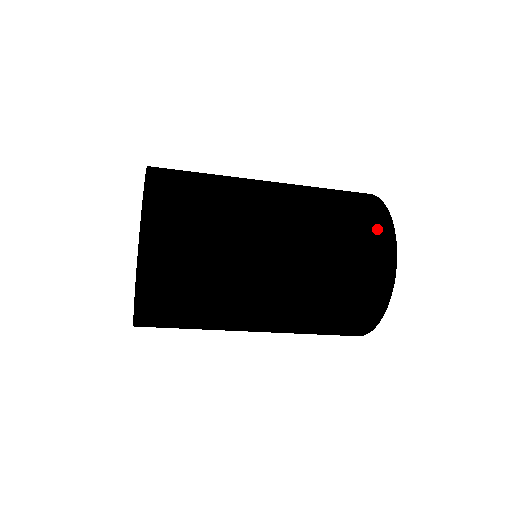
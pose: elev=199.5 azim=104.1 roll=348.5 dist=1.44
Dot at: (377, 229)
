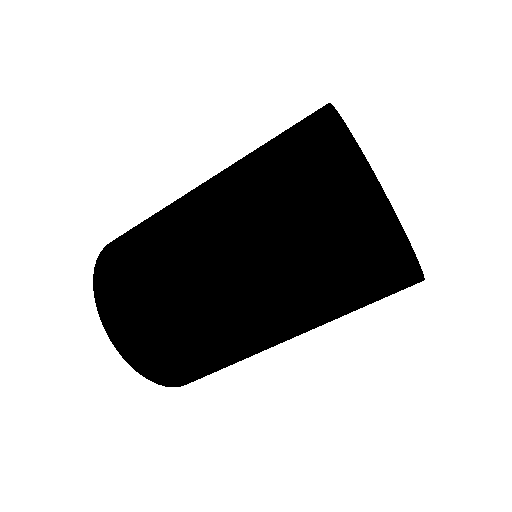
Dot at: (313, 143)
